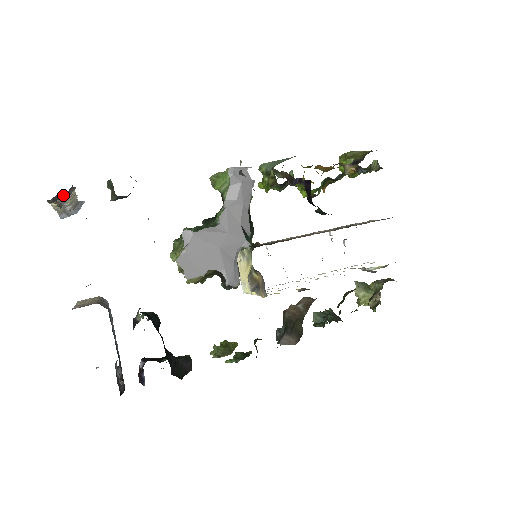
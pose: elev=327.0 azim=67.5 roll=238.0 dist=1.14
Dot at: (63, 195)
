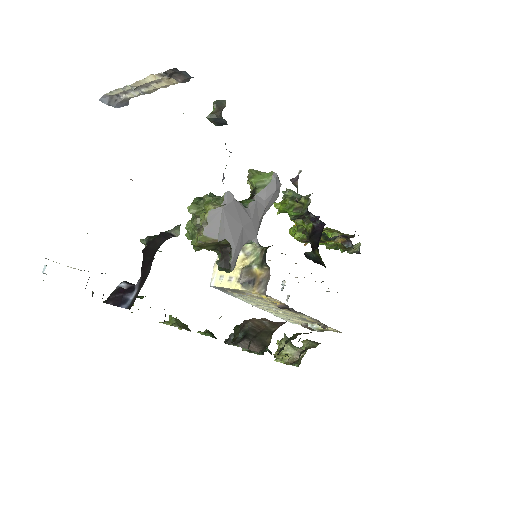
Dot at: (181, 77)
